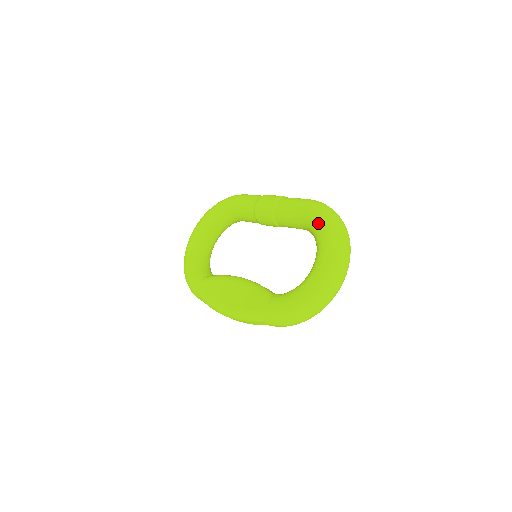
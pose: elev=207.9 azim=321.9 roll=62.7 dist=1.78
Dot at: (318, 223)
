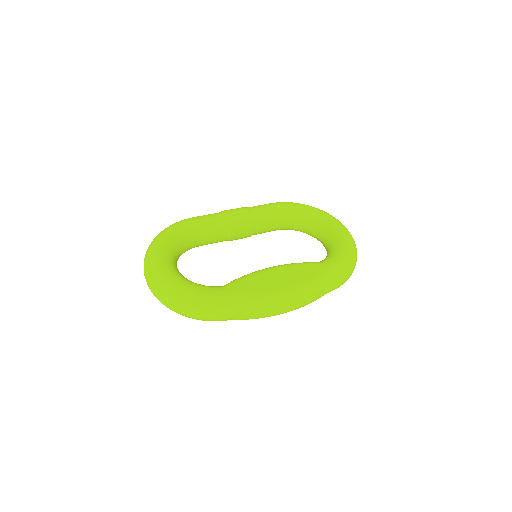
Dot at: (306, 208)
